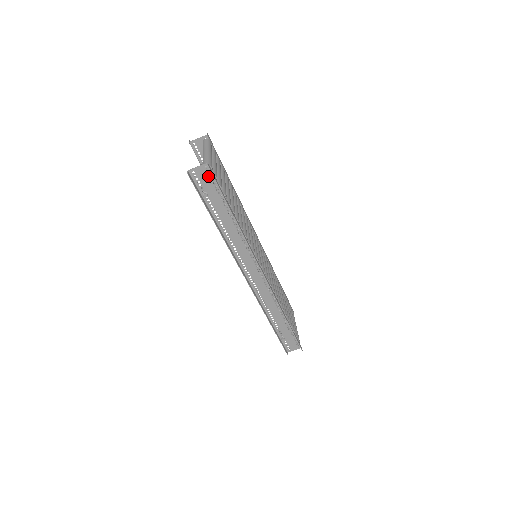
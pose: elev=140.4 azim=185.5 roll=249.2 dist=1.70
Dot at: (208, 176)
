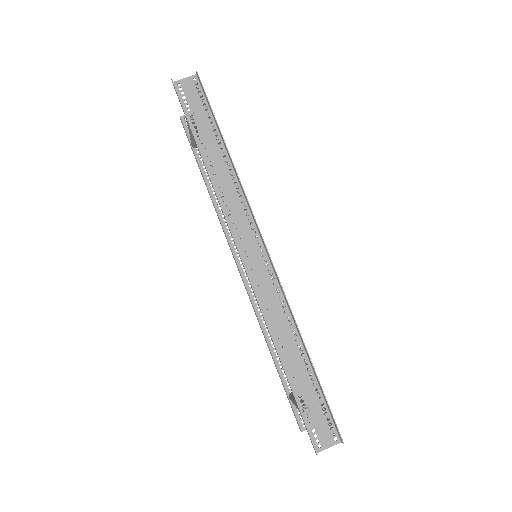
Dot at: (196, 91)
